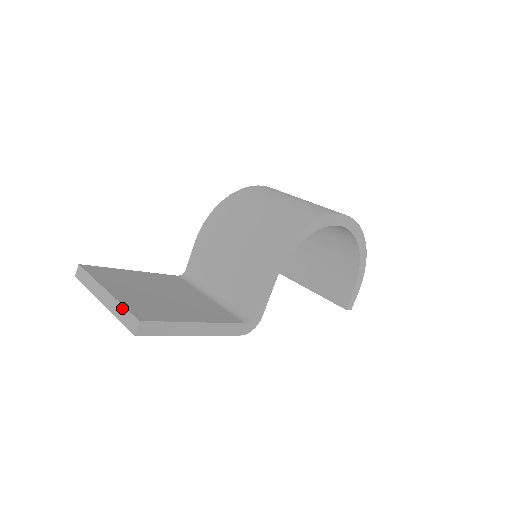
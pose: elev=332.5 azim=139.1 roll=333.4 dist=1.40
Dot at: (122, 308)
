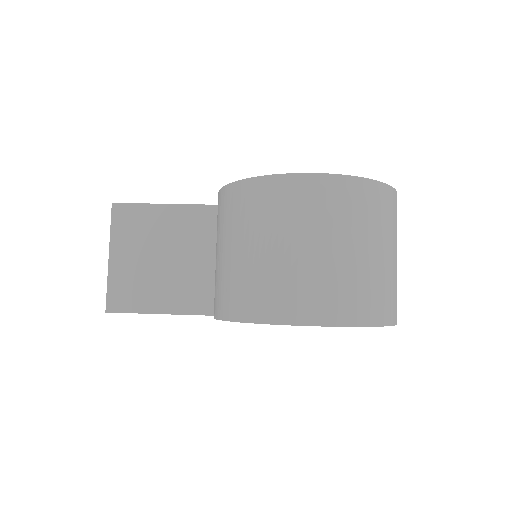
Dot at: (107, 287)
